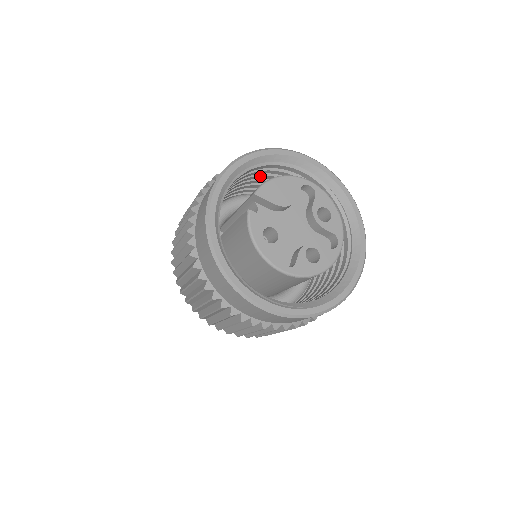
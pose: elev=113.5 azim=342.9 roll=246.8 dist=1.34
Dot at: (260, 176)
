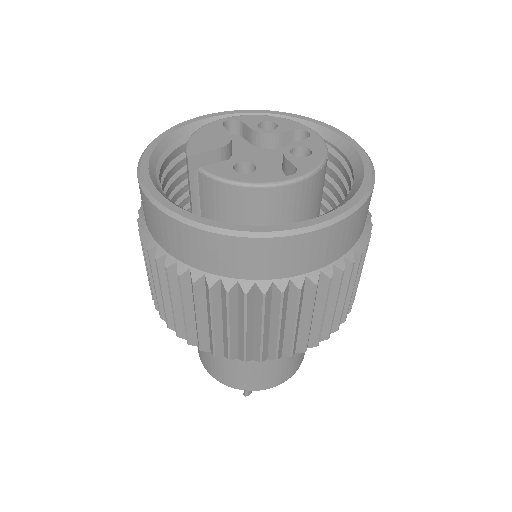
Dot at: (180, 178)
